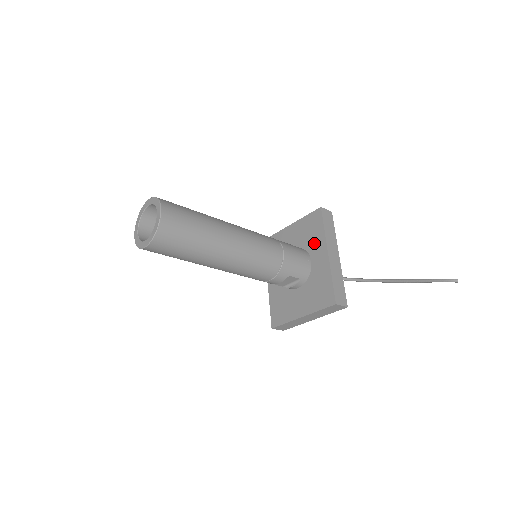
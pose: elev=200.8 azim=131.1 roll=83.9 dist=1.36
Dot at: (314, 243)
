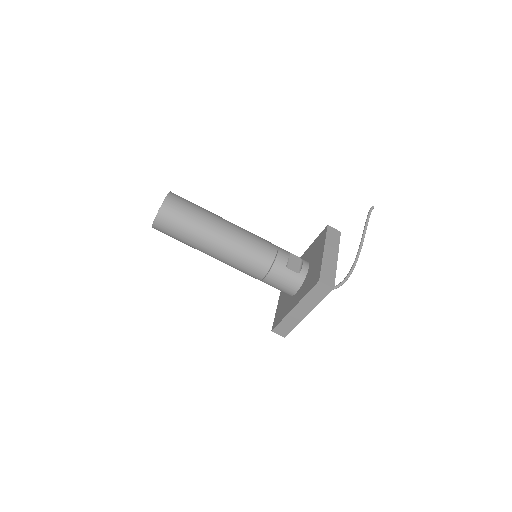
Dot at: occluded
